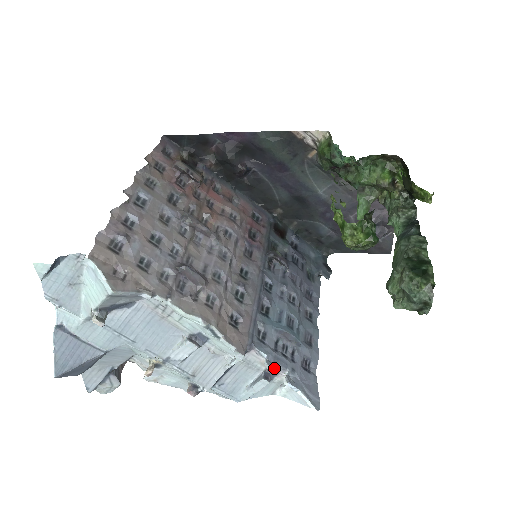
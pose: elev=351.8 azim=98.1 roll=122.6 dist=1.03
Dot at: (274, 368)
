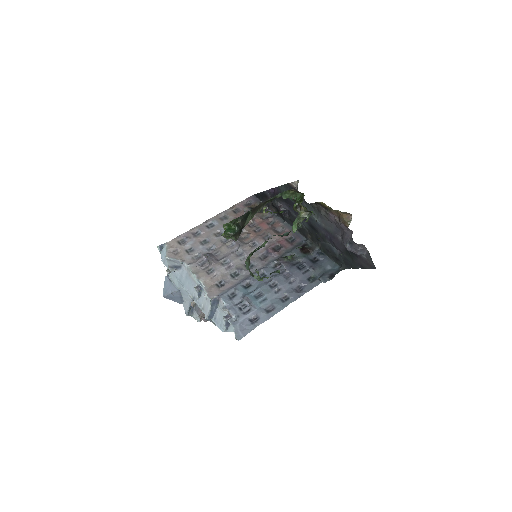
Dot at: (230, 312)
